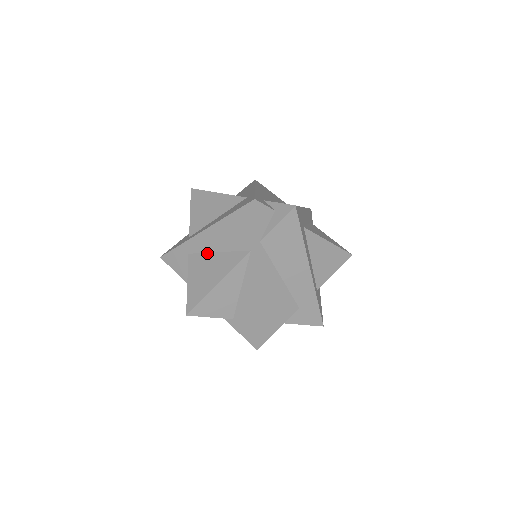
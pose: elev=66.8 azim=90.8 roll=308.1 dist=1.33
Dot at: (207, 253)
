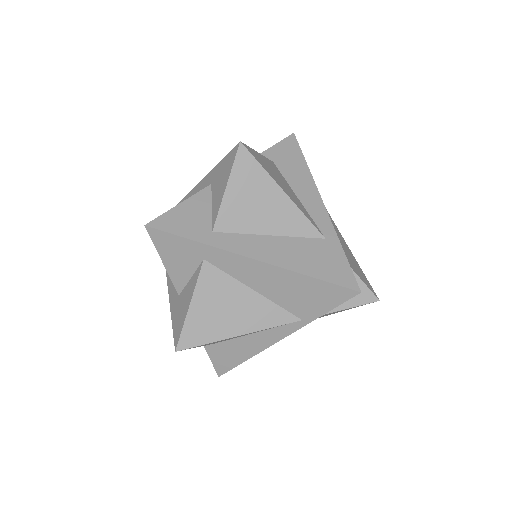
Dot at: (237, 280)
